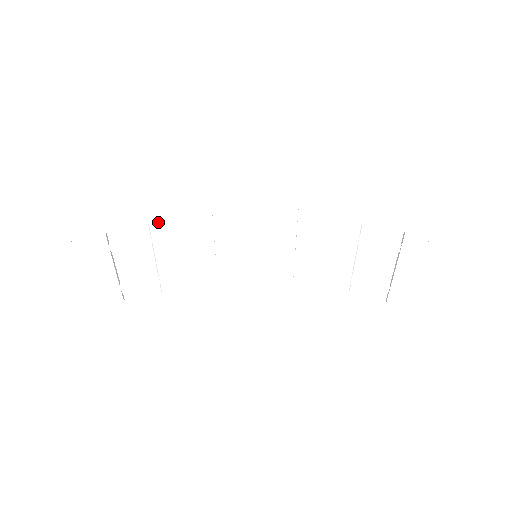
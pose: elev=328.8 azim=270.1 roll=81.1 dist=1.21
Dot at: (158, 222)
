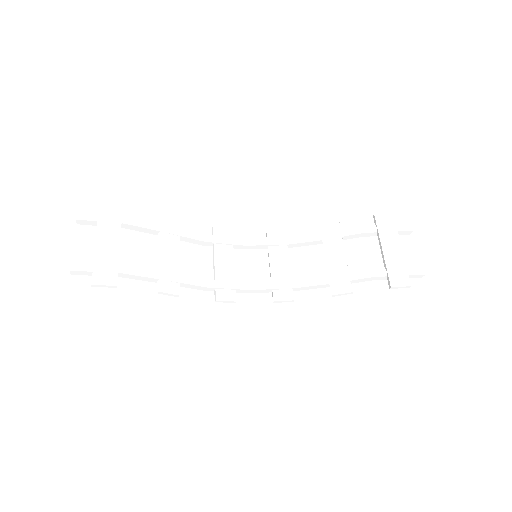
Dot at: (168, 215)
